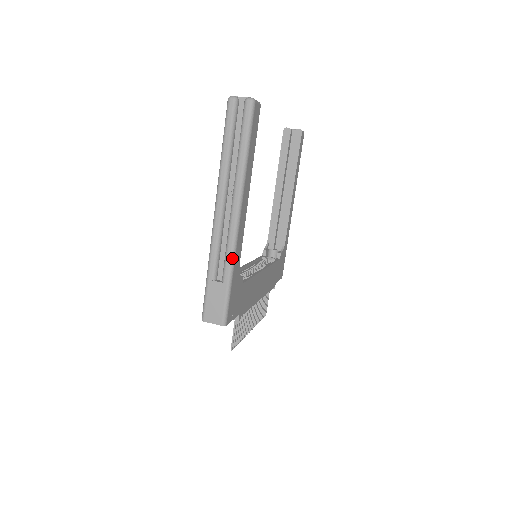
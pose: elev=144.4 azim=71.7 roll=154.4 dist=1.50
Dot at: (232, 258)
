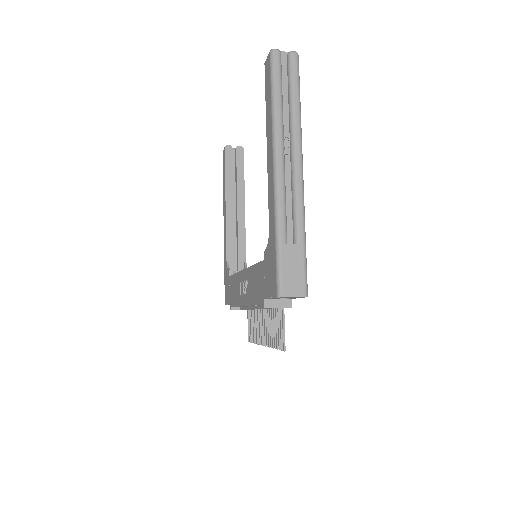
Dot at: (303, 214)
